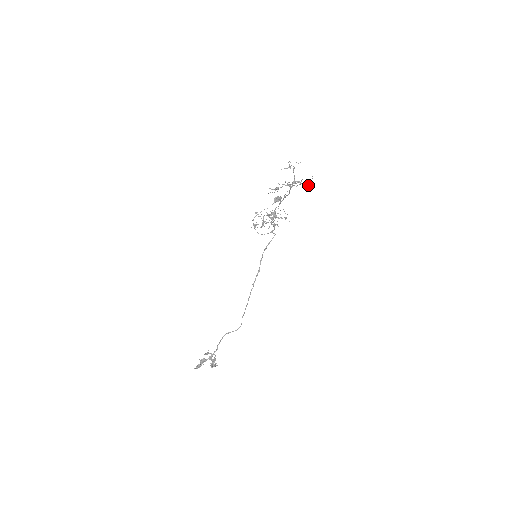
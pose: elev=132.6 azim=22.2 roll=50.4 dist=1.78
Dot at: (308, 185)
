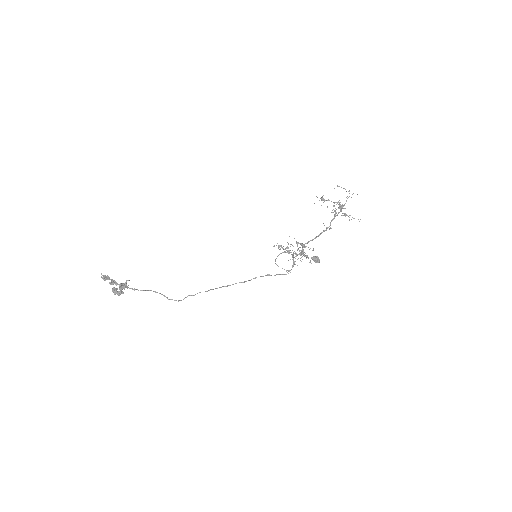
Dot at: occluded
